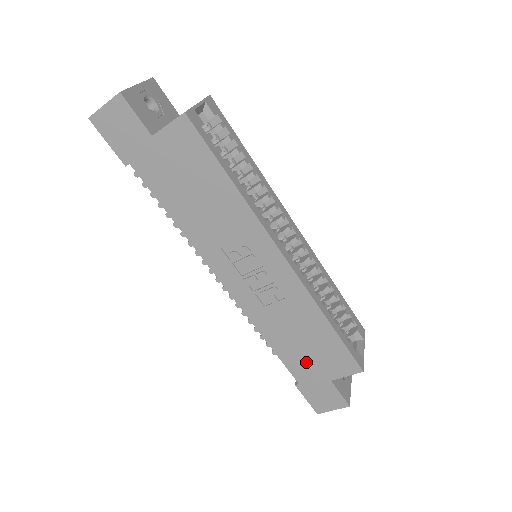
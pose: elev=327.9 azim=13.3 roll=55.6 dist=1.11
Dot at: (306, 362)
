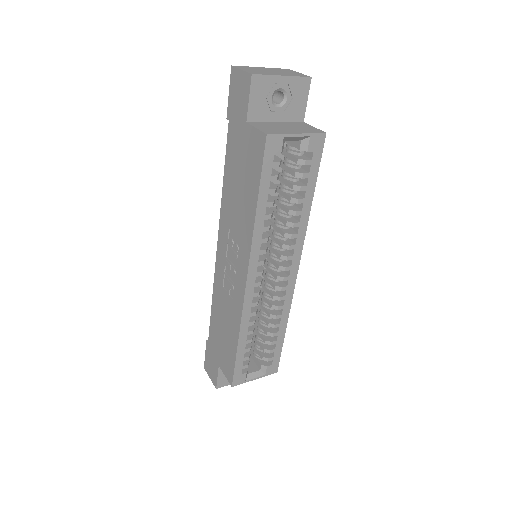
Dot at: (217, 340)
